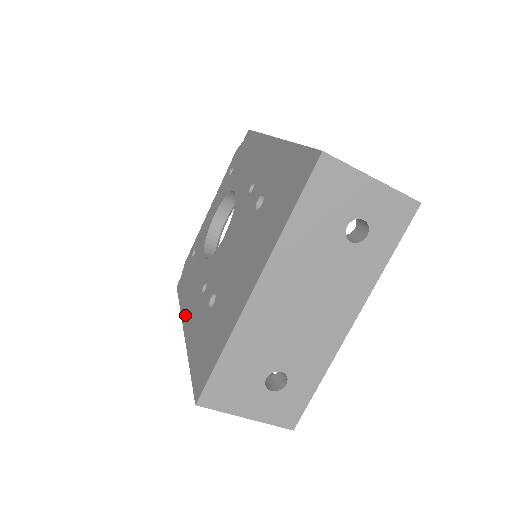
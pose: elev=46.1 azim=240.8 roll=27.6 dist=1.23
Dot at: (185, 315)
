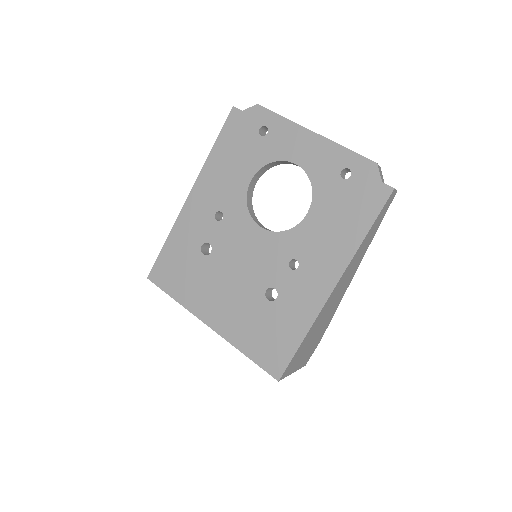
Dot at: (201, 184)
